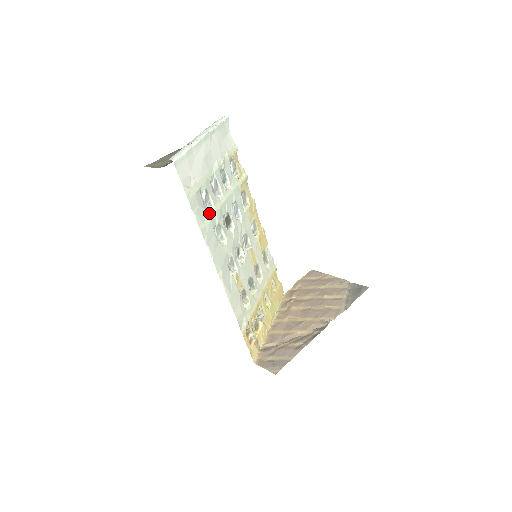
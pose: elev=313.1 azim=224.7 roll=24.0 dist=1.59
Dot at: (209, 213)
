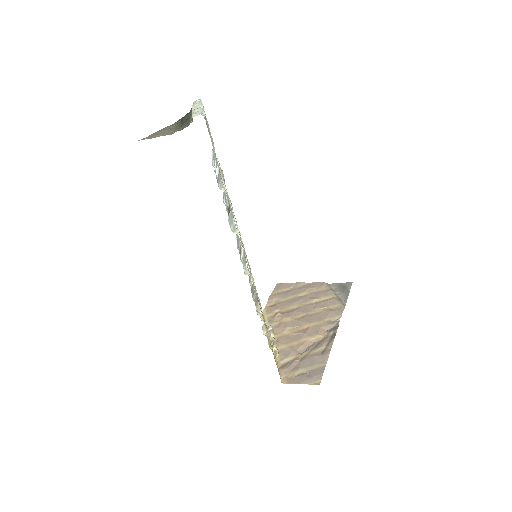
Dot at: occluded
